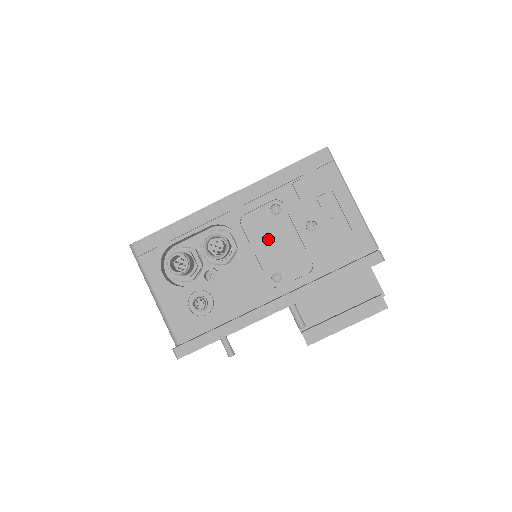
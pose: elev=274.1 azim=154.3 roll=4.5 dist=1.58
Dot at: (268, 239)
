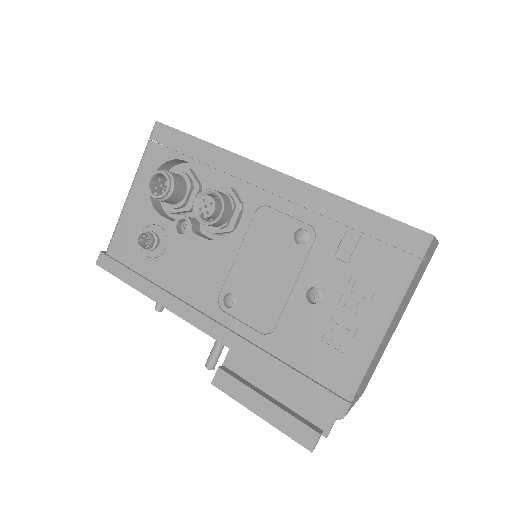
Dot at: (262, 256)
